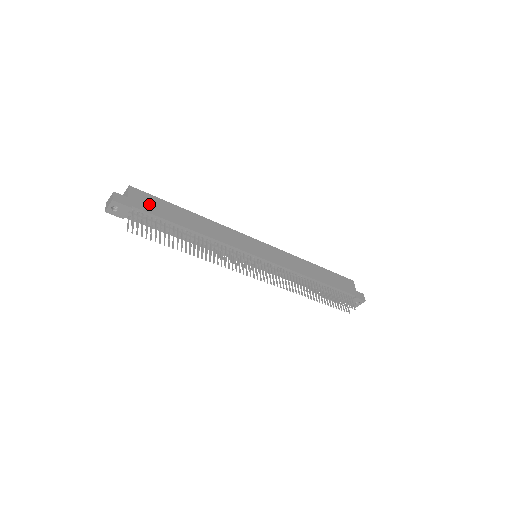
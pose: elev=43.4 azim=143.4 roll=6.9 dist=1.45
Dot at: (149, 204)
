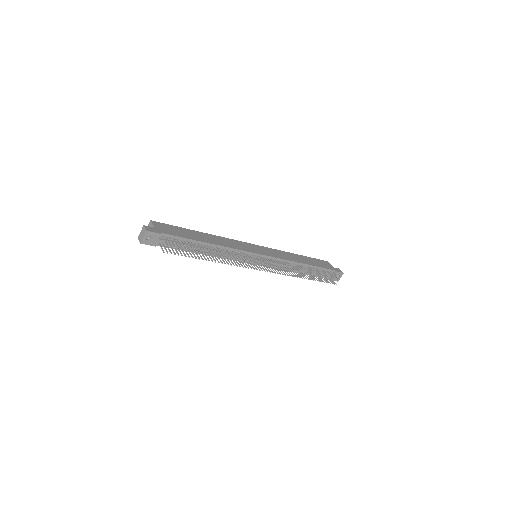
Dot at: (170, 230)
